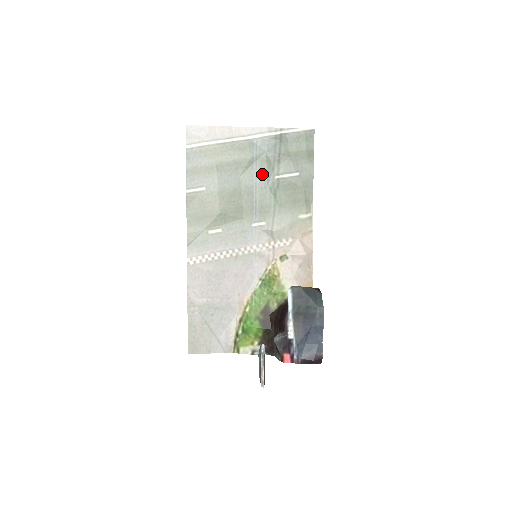
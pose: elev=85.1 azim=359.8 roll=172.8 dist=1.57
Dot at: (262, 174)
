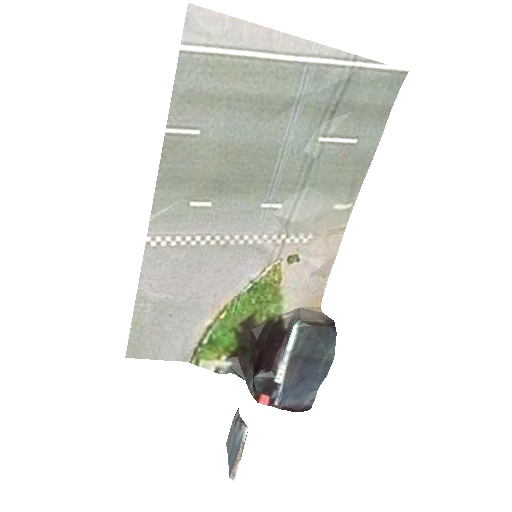
Dot at: (300, 129)
